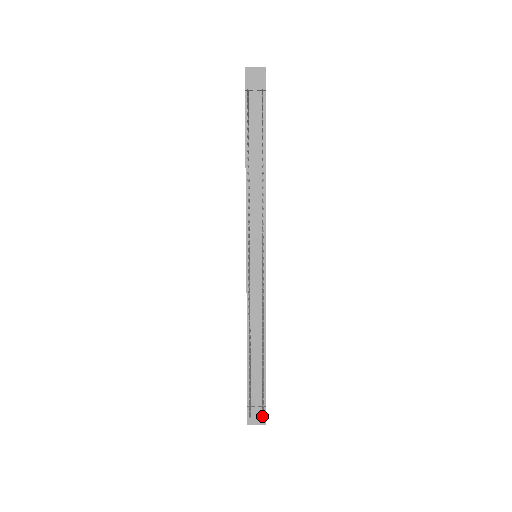
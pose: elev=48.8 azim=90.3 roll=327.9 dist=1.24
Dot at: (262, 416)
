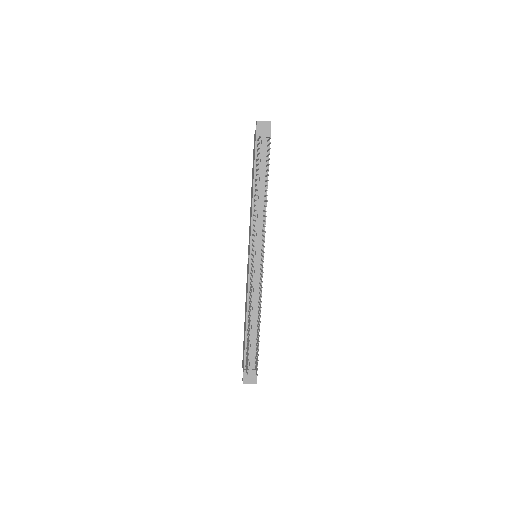
Dot at: (254, 377)
